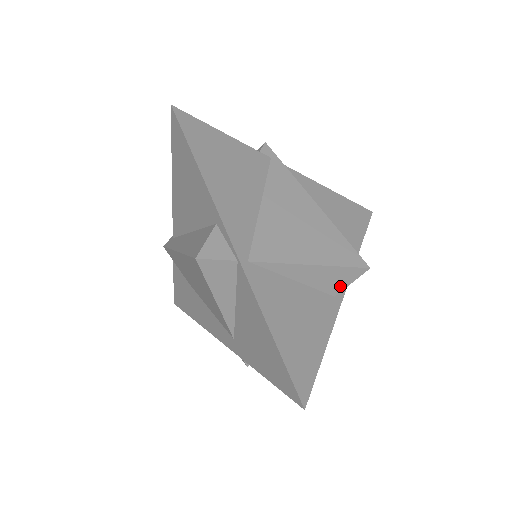
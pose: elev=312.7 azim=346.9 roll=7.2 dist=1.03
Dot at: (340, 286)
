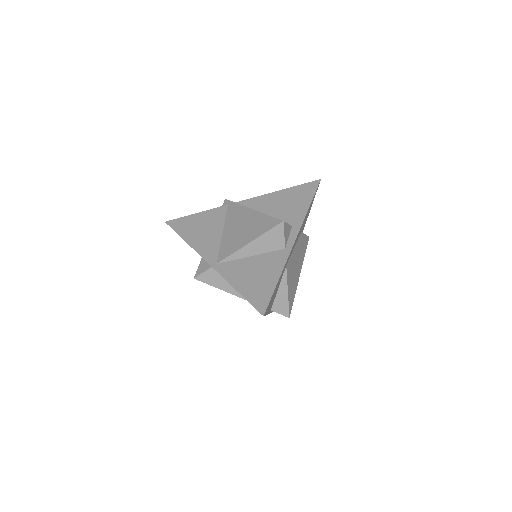
Dot at: (280, 241)
